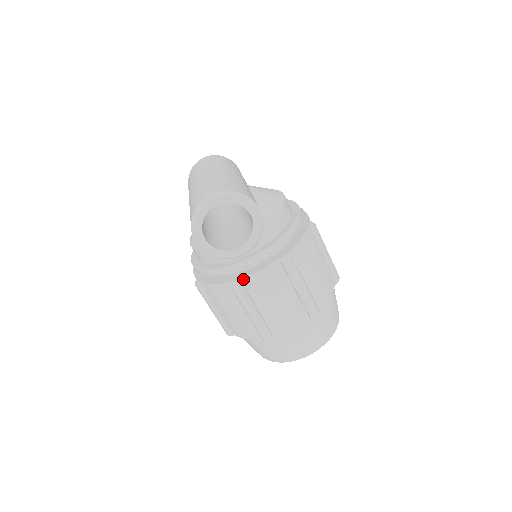
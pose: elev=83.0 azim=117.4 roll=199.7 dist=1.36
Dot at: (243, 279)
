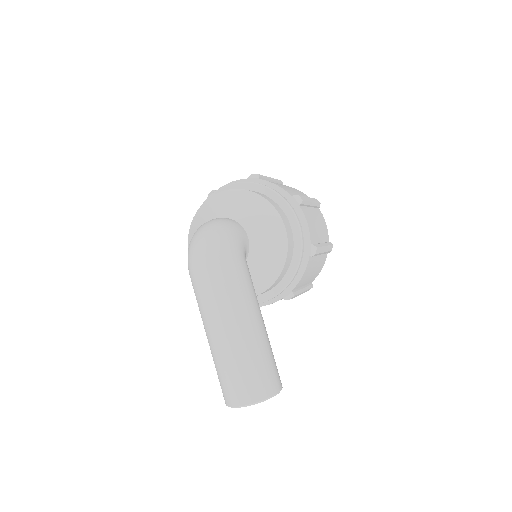
Dot at: occluded
